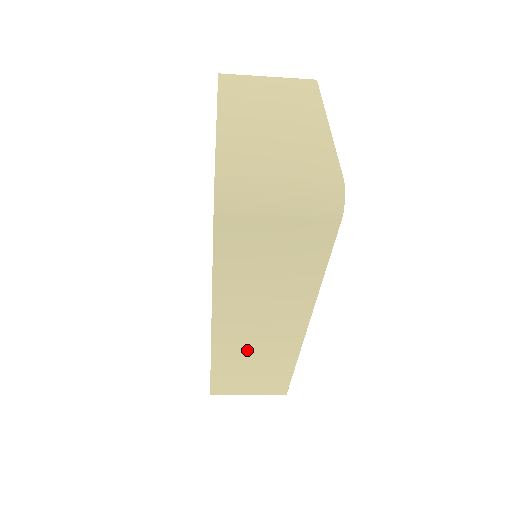
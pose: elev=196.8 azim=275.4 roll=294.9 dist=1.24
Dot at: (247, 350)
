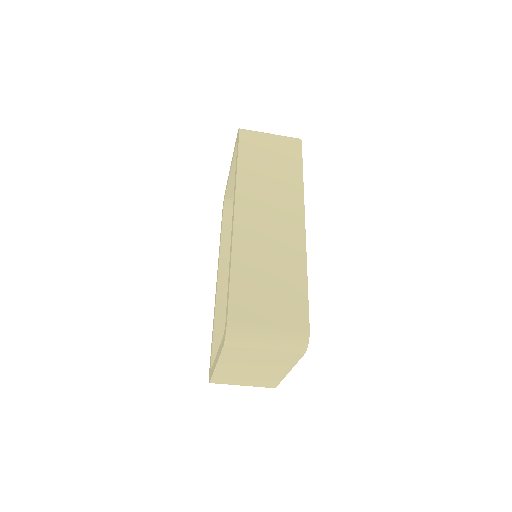
Dot at: (262, 245)
